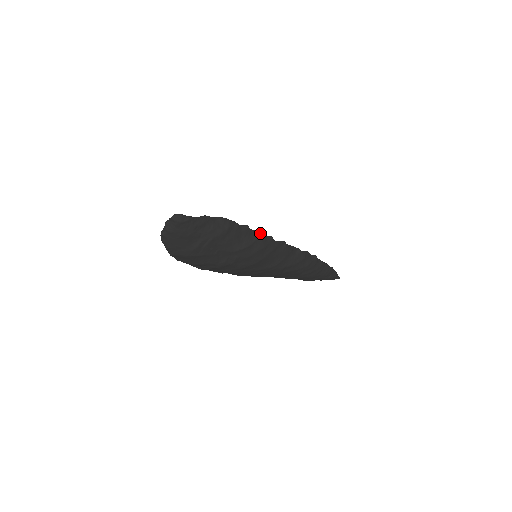
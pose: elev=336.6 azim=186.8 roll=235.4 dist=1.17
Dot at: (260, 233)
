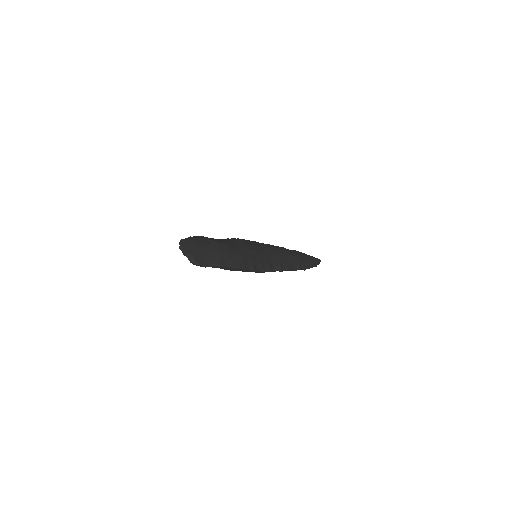
Dot at: (262, 272)
